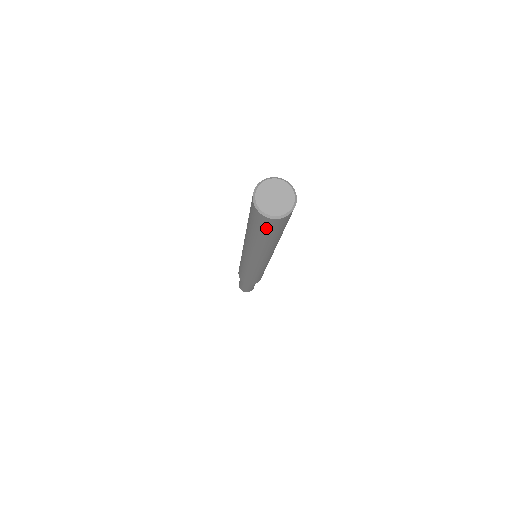
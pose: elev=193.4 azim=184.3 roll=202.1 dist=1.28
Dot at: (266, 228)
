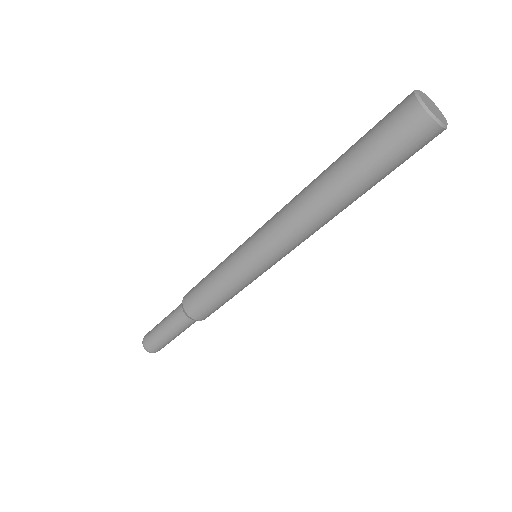
Dot at: (410, 153)
